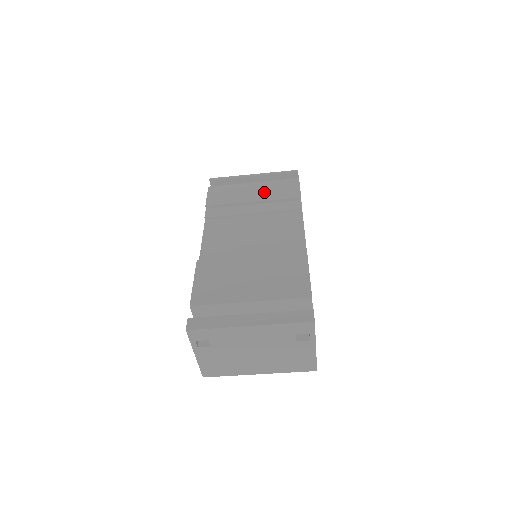
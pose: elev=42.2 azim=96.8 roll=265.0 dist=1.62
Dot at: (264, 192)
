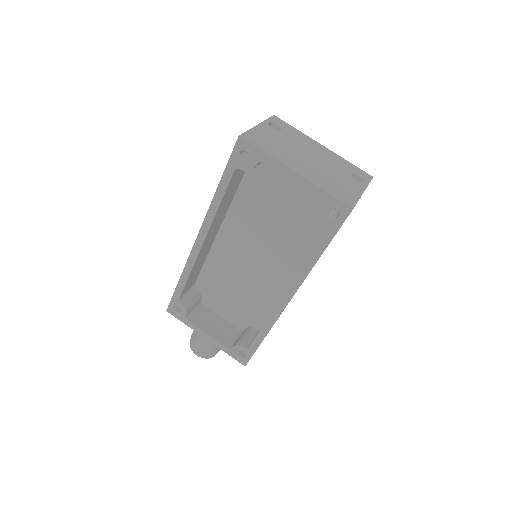
Dot at: occluded
